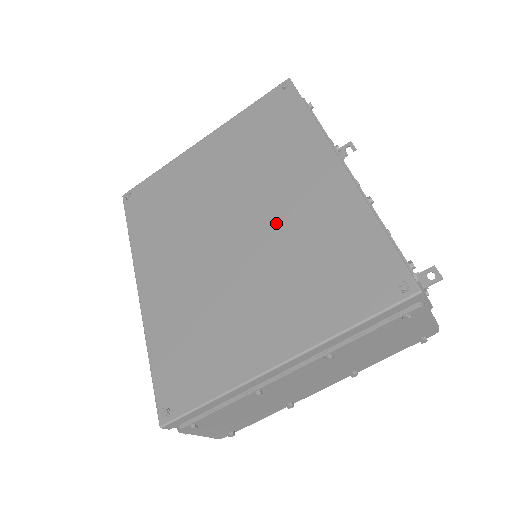
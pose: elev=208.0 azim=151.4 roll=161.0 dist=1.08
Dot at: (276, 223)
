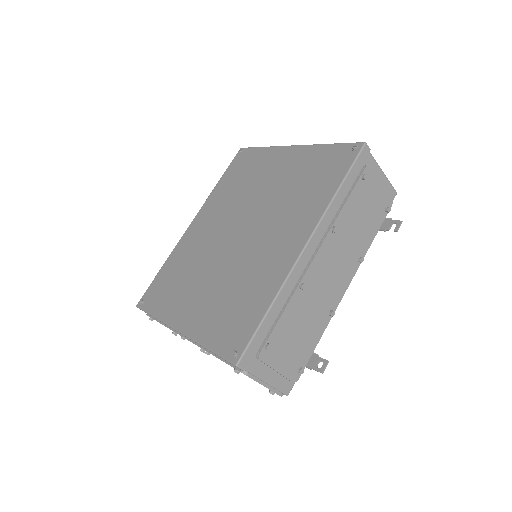
Dot at: (251, 251)
